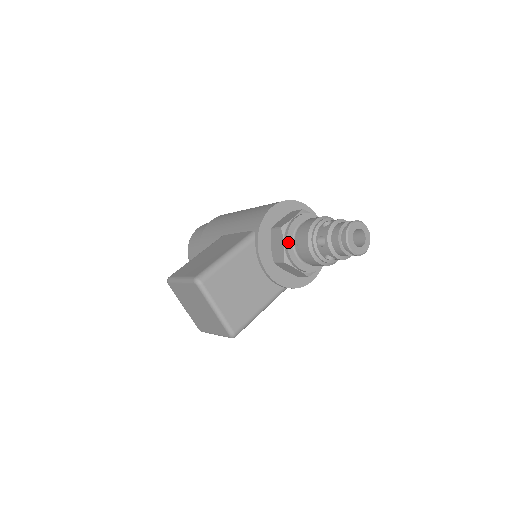
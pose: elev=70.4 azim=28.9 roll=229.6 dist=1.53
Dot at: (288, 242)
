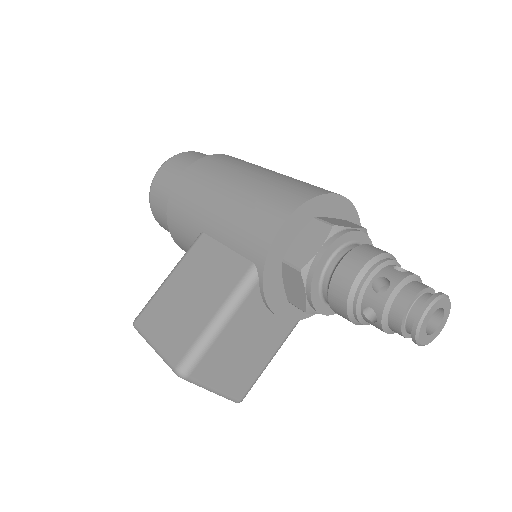
Dot at: (312, 292)
